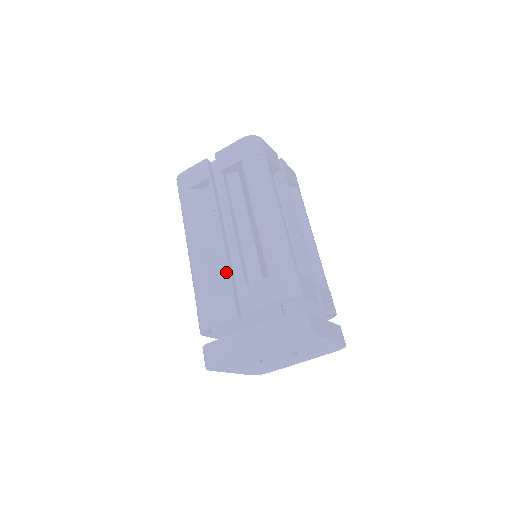
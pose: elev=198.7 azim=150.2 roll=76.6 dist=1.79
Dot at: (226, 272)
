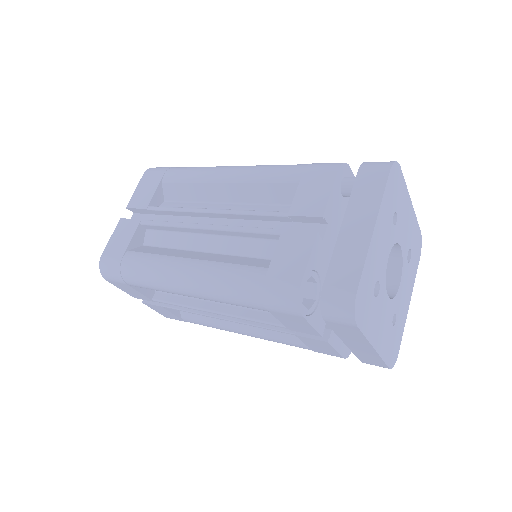
Dot at: (254, 232)
